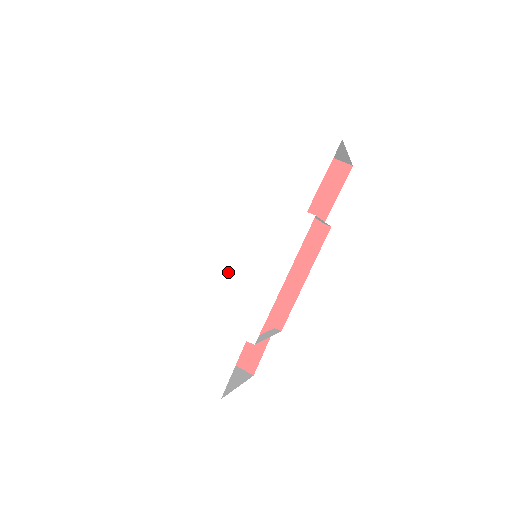
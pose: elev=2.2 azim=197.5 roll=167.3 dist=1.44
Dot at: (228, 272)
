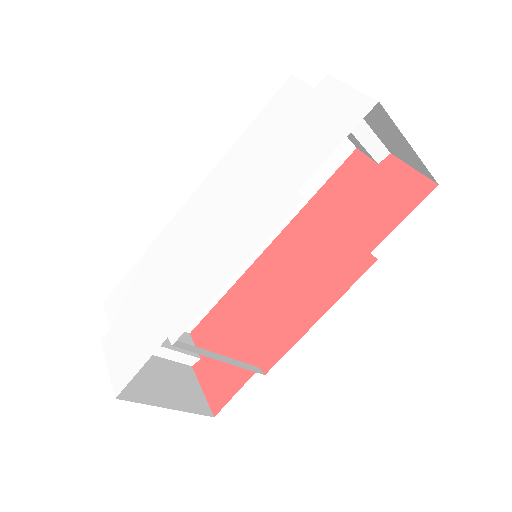
Dot at: (192, 248)
